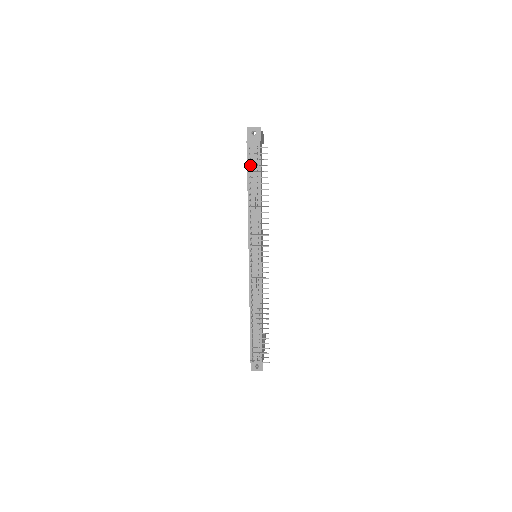
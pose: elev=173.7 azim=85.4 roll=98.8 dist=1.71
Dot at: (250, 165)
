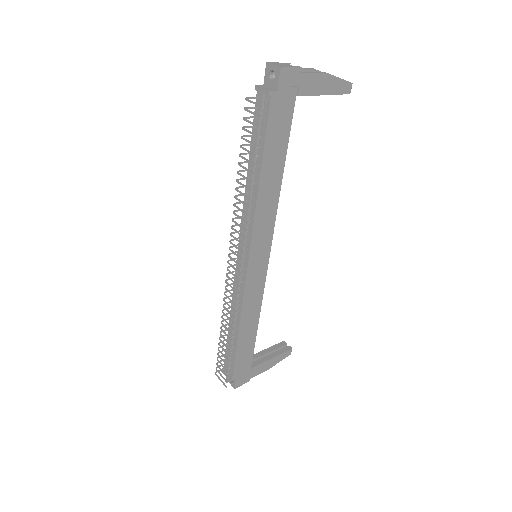
Dot at: (254, 126)
